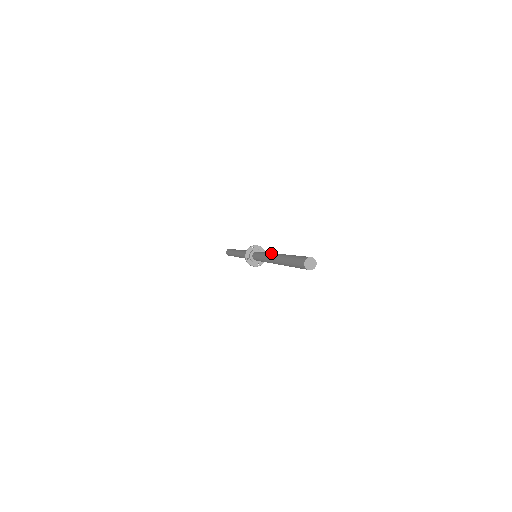
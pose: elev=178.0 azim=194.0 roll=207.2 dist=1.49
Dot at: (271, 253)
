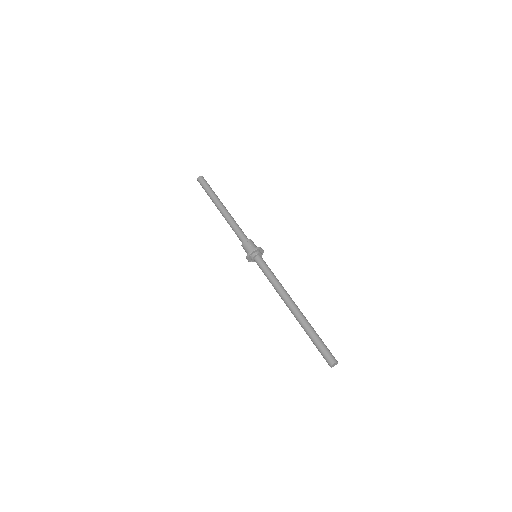
Dot at: (282, 296)
